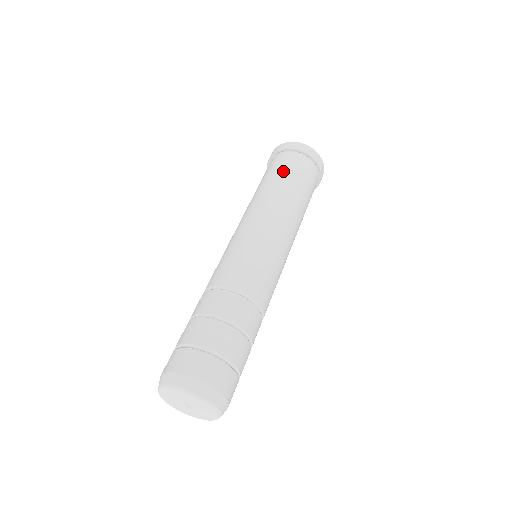
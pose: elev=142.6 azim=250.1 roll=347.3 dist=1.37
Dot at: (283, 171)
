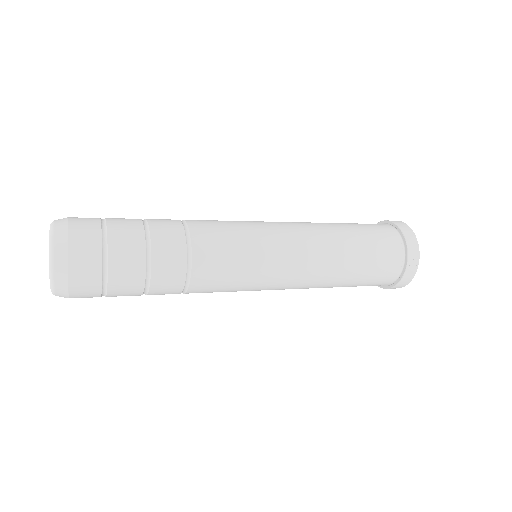
Dot at: (356, 223)
